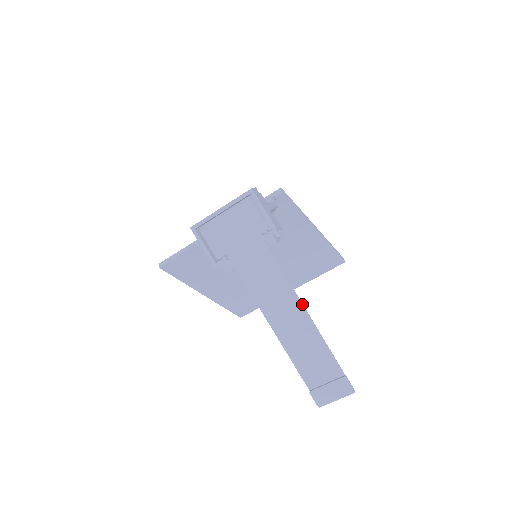
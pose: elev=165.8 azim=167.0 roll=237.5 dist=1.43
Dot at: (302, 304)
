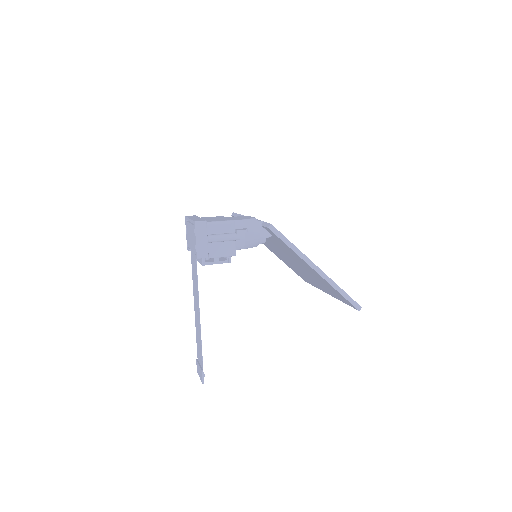
Dot at: (199, 312)
